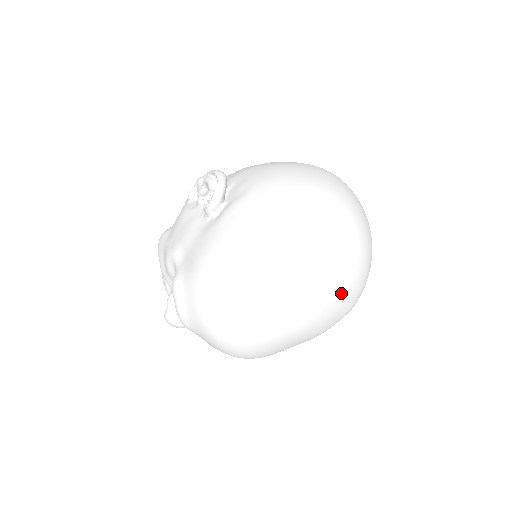
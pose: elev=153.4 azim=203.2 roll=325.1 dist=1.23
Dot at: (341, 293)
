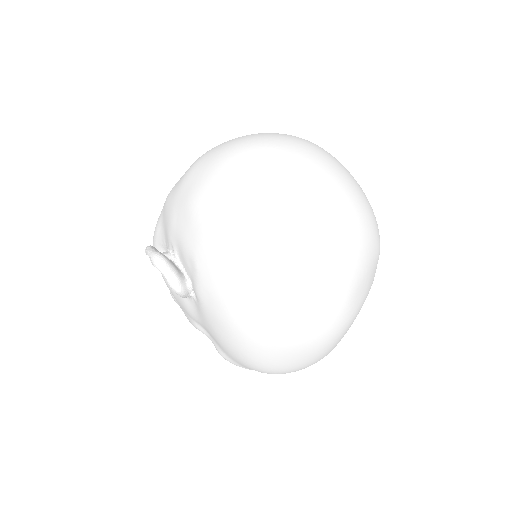
Dot at: (360, 272)
